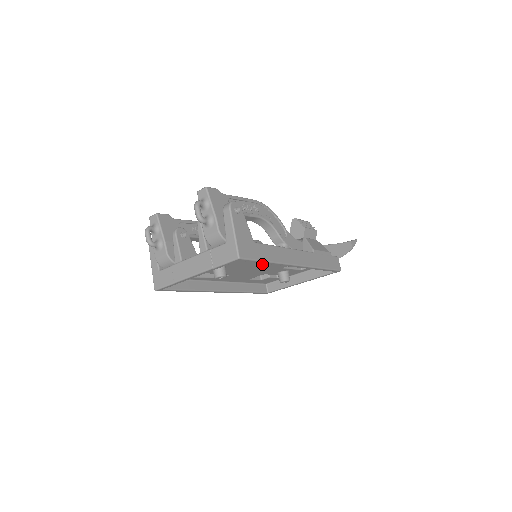
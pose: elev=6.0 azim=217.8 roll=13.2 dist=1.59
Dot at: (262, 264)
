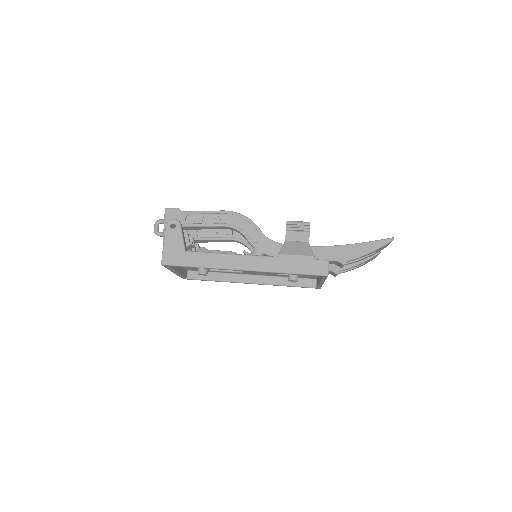
Dot at: occluded
